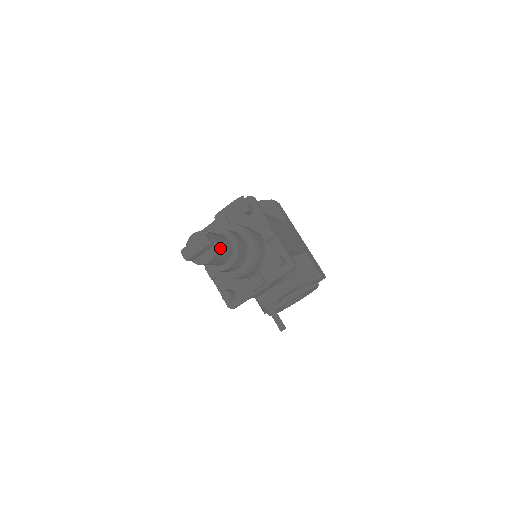
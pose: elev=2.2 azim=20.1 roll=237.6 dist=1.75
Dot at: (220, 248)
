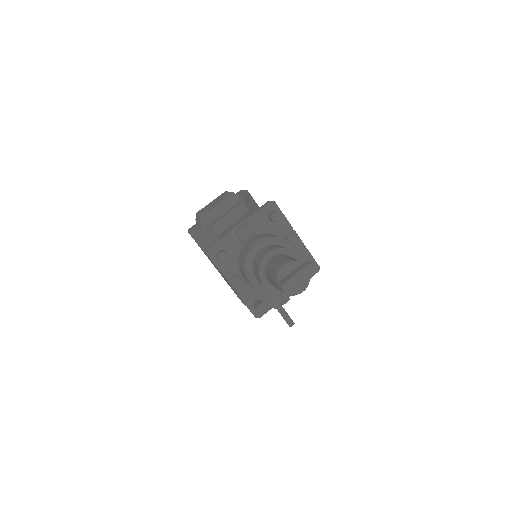
Dot at: occluded
